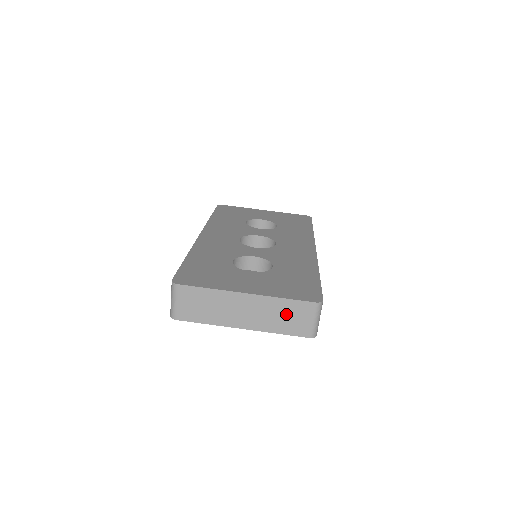
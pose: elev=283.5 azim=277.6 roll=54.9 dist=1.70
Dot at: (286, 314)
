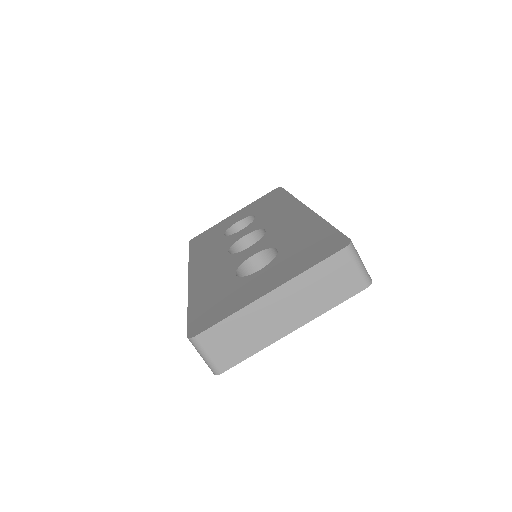
Dot at: (325, 282)
